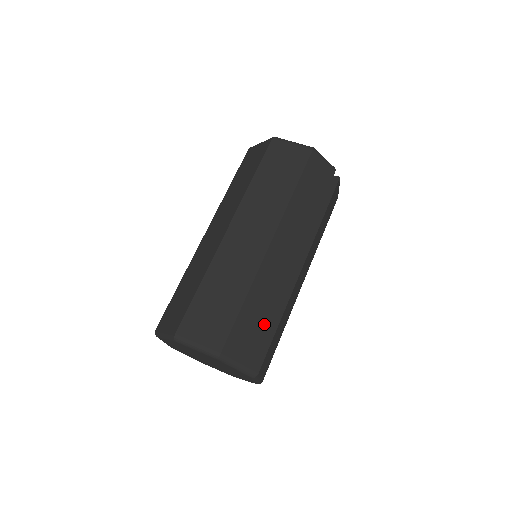
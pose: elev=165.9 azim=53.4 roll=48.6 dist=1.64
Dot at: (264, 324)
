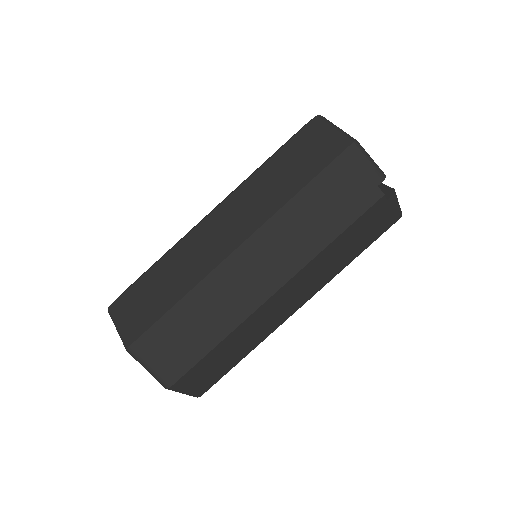
Dot at: (197, 337)
